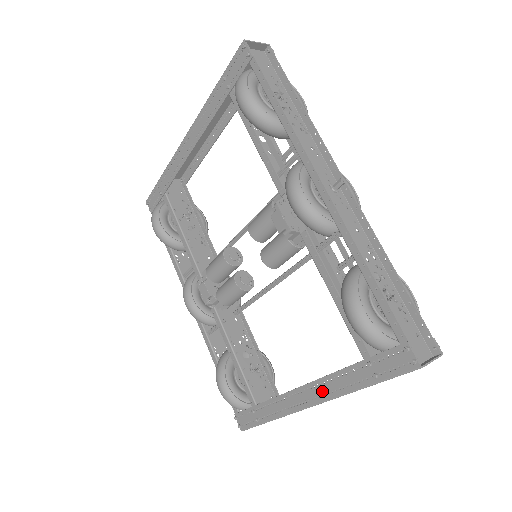
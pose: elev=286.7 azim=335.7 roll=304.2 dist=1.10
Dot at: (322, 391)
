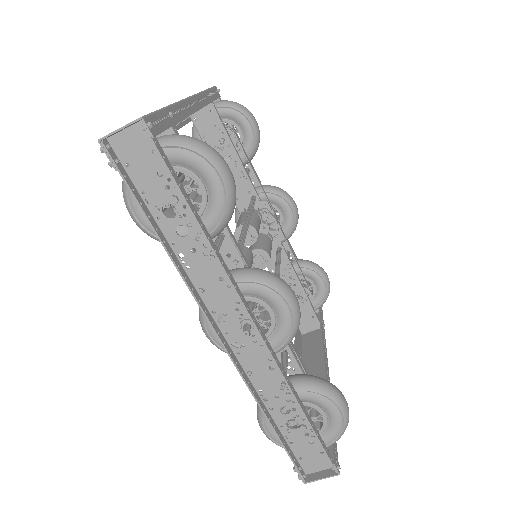
Dot at: occluded
